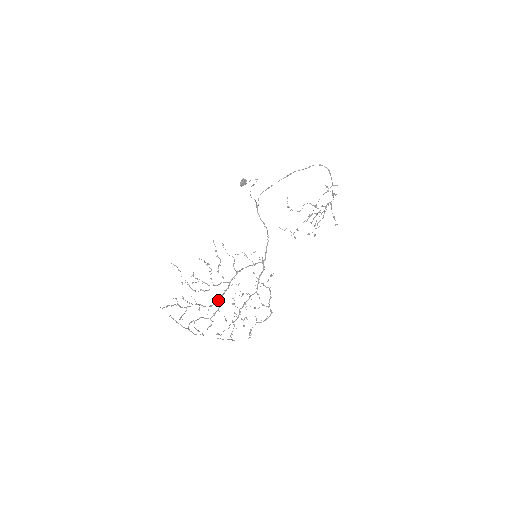
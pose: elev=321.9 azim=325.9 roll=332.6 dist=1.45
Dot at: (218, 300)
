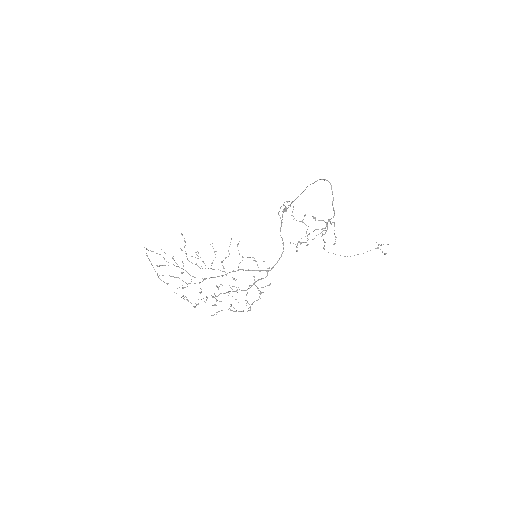
Dot at: (206, 278)
